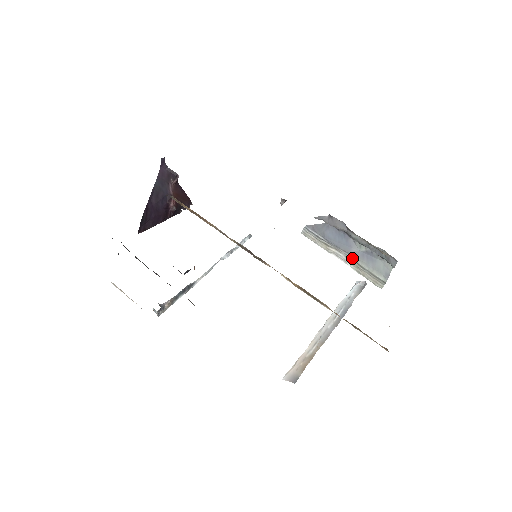
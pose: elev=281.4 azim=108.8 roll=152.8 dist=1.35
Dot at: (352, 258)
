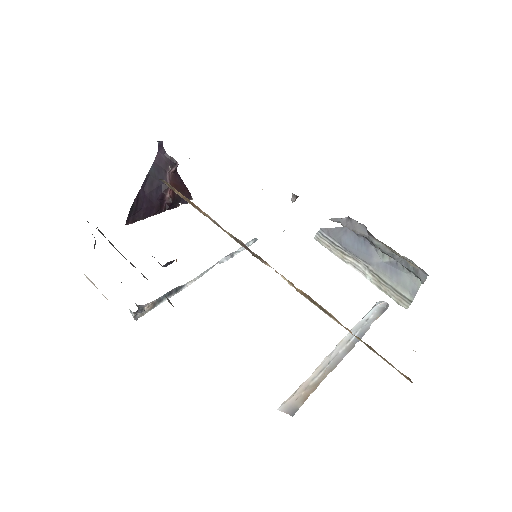
Dot at: (372, 270)
